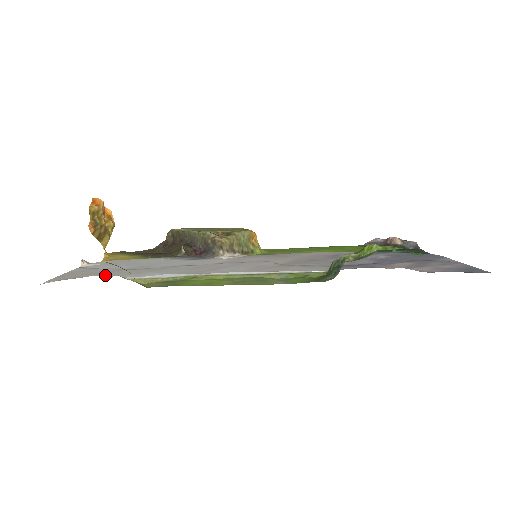
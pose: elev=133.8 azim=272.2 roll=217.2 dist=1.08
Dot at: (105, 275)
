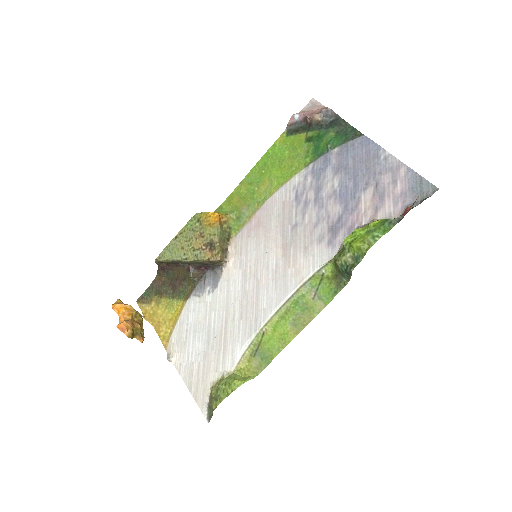
Dot at: (215, 375)
